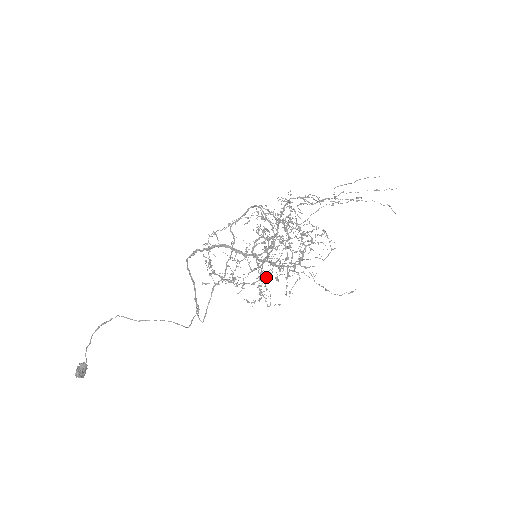
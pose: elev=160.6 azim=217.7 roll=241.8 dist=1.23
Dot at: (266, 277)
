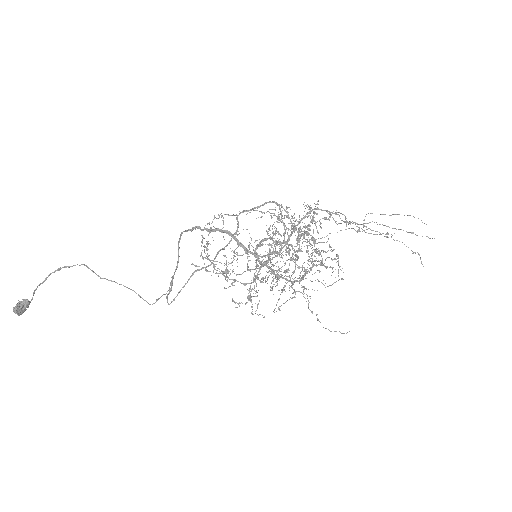
Dot at: (260, 282)
